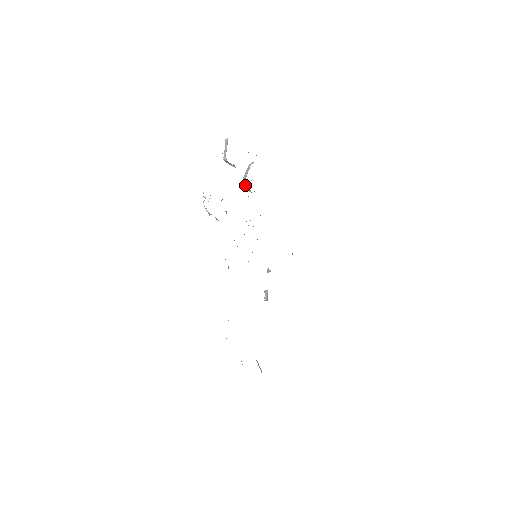
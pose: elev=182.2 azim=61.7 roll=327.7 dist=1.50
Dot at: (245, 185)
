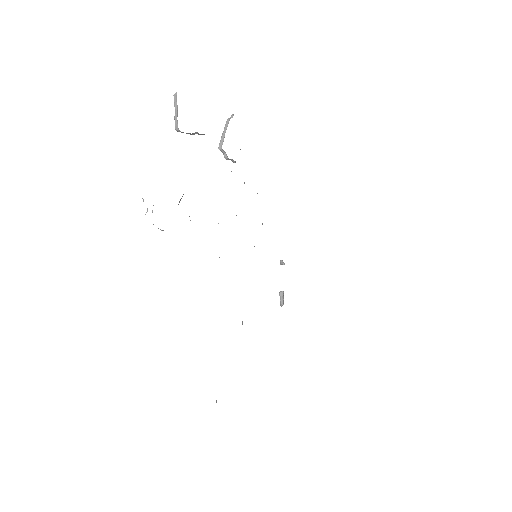
Dot at: (224, 155)
